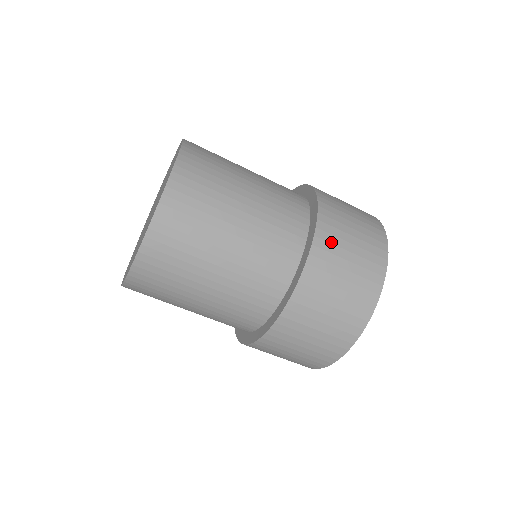
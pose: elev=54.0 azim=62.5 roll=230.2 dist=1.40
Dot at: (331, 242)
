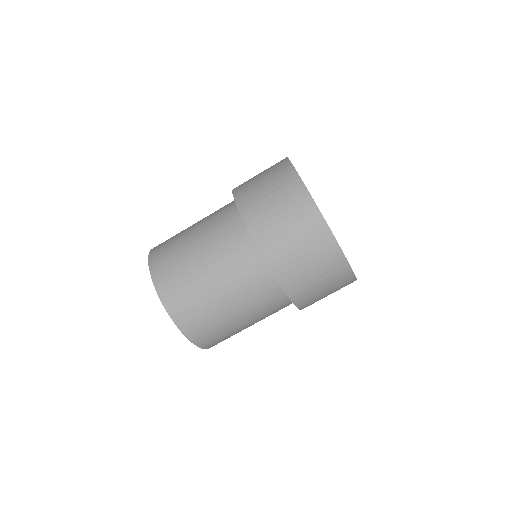
Dot at: (245, 186)
